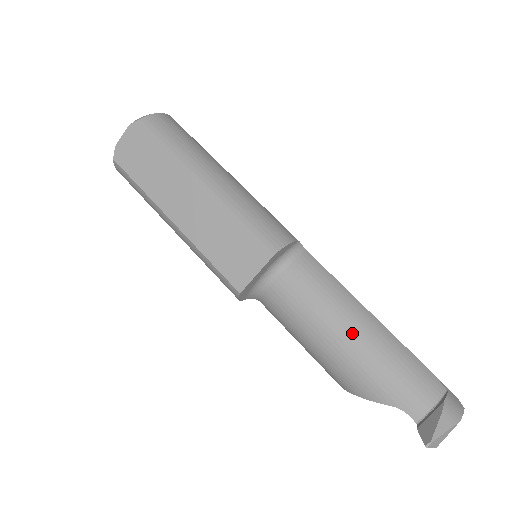
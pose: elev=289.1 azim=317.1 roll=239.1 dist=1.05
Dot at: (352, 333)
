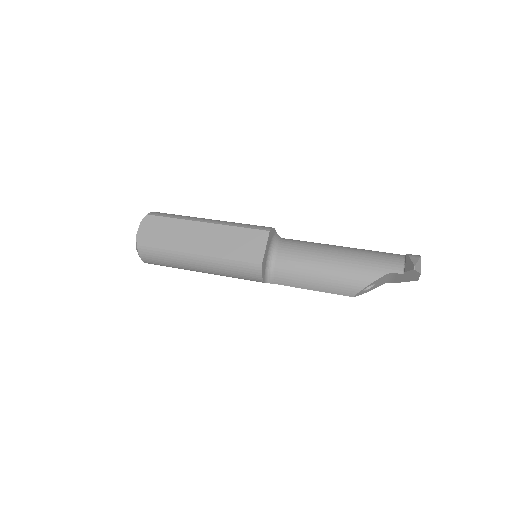
Dot at: (337, 254)
